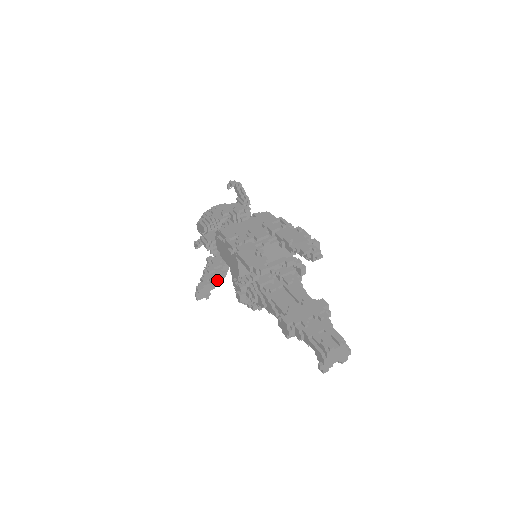
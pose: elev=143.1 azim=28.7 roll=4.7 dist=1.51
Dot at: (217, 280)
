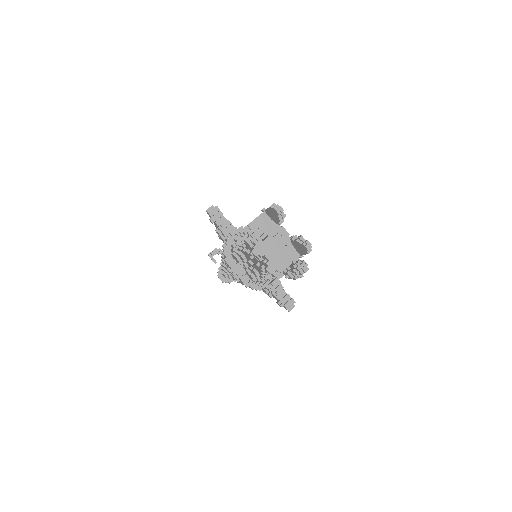
Dot at: (225, 227)
